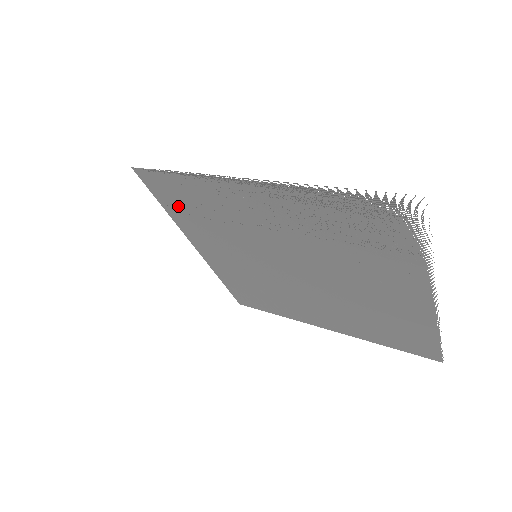
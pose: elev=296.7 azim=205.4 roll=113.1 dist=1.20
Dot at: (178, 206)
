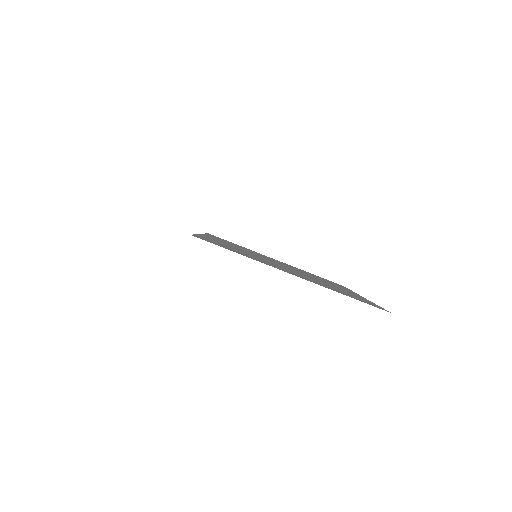
Dot at: (213, 241)
